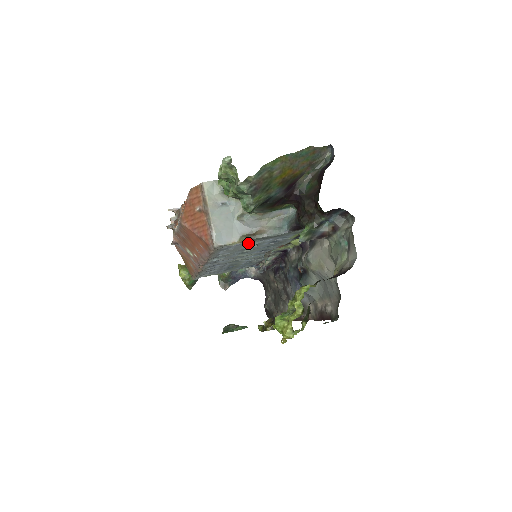
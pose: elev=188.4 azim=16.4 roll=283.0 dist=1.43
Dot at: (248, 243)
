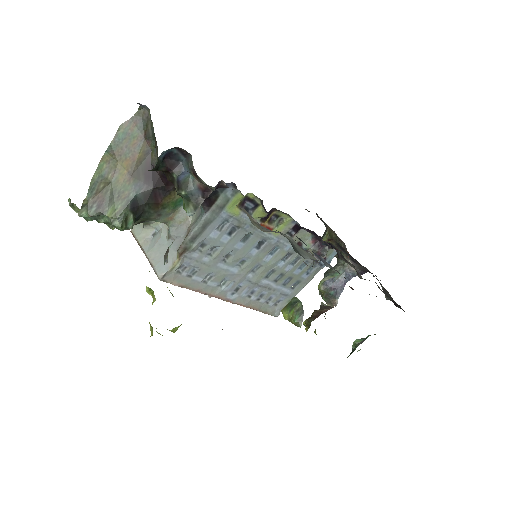
Dot at: (197, 253)
